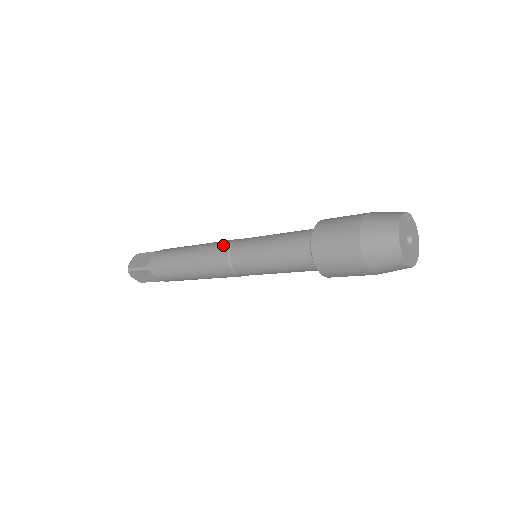
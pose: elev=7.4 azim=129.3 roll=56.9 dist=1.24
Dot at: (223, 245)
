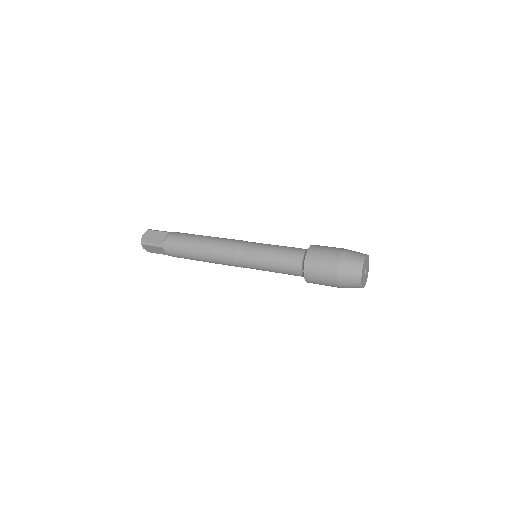
Dot at: (233, 245)
